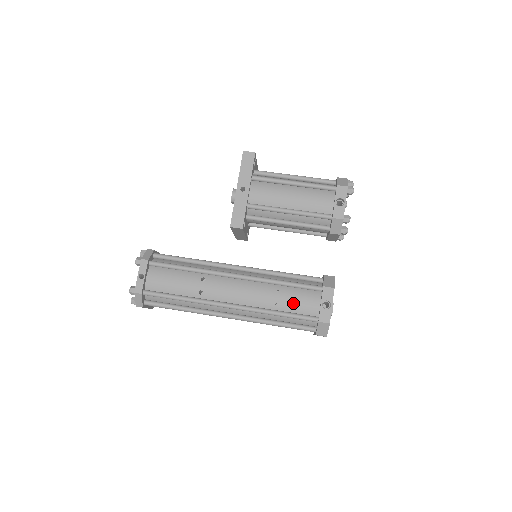
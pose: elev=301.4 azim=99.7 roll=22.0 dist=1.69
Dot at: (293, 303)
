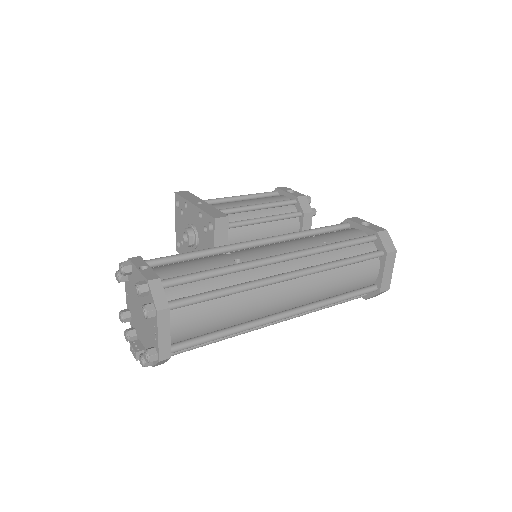
Dot at: (338, 236)
